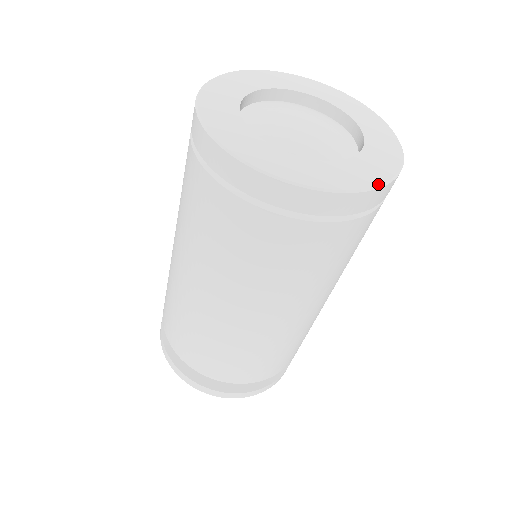
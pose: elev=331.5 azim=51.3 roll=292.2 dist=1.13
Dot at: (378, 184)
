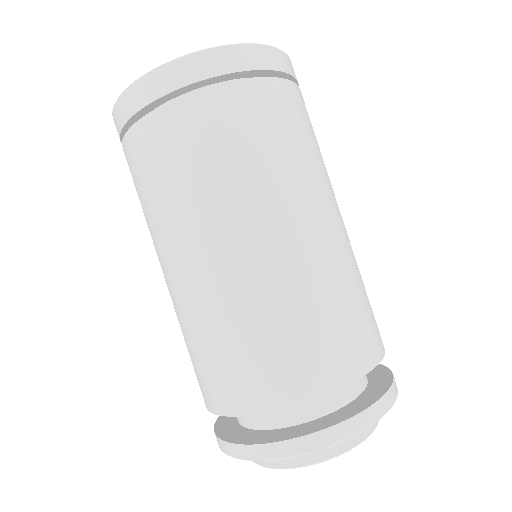
Dot at: (268, 46)
